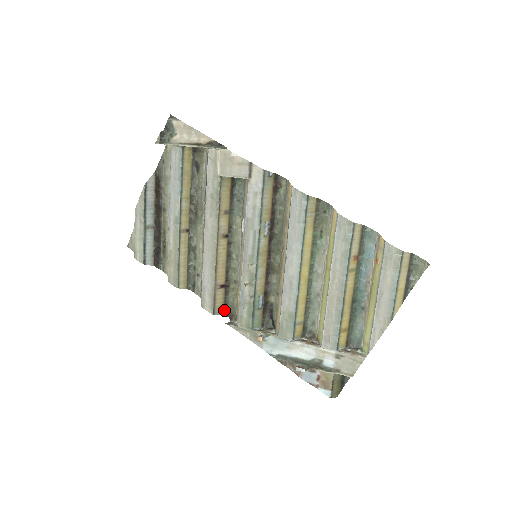
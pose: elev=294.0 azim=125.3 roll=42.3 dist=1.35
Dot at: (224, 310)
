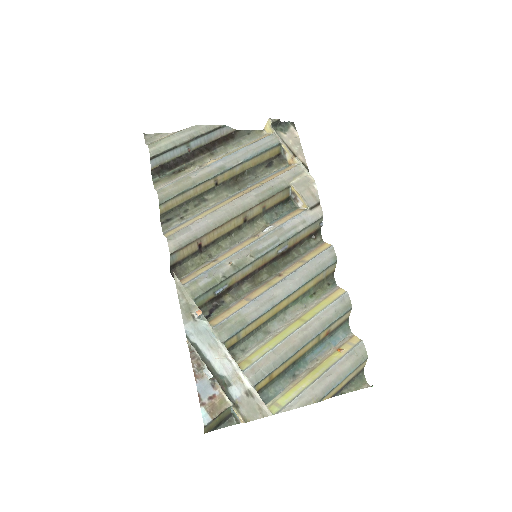
Dot at: (176, 263)
